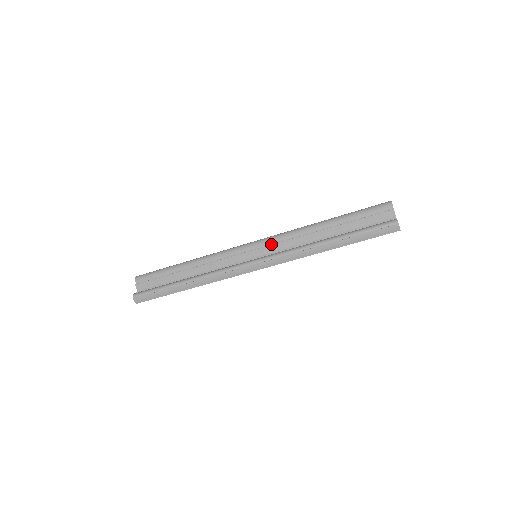
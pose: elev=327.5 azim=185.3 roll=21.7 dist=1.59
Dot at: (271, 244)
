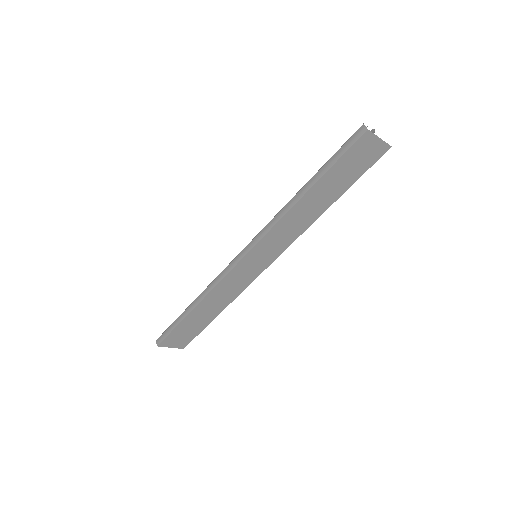
Dot at: occluded
